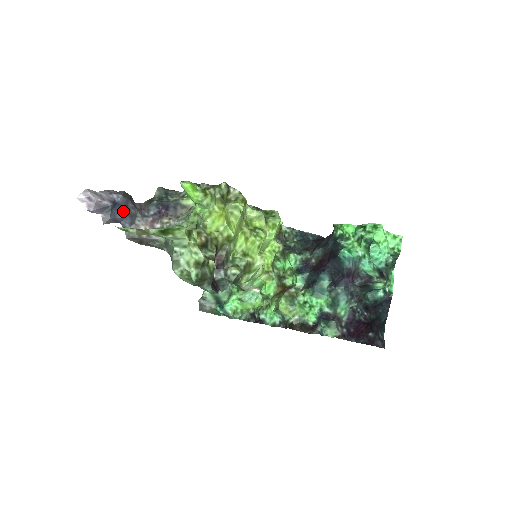
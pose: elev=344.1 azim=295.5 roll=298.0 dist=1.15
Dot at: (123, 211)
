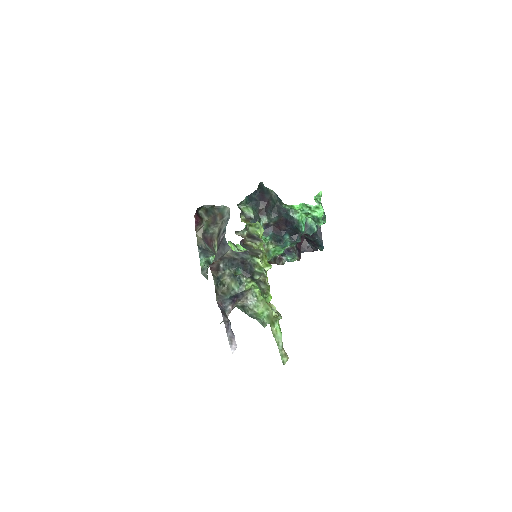
Dot at: occluded
